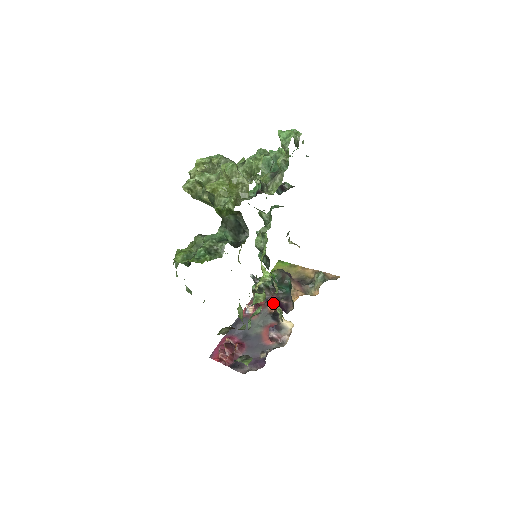
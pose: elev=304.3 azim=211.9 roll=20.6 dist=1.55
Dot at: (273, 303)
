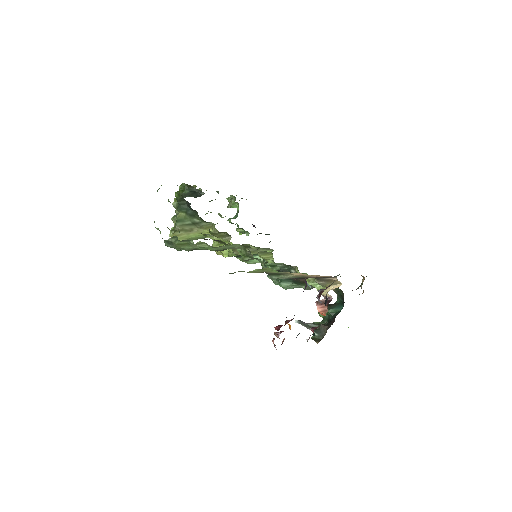
Dot at: (318, 301)
